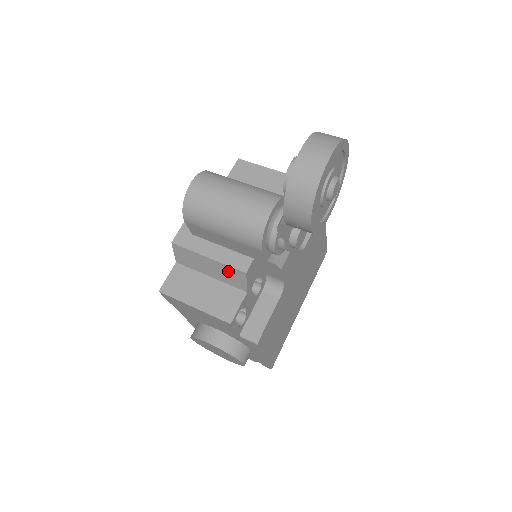
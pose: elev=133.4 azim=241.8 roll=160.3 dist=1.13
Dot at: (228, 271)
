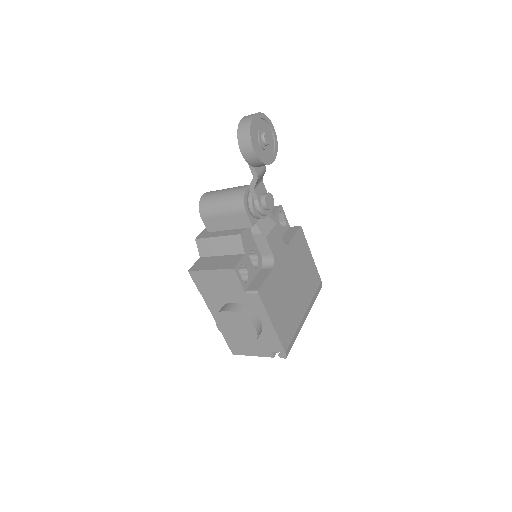
Dot at: (230, 241)
